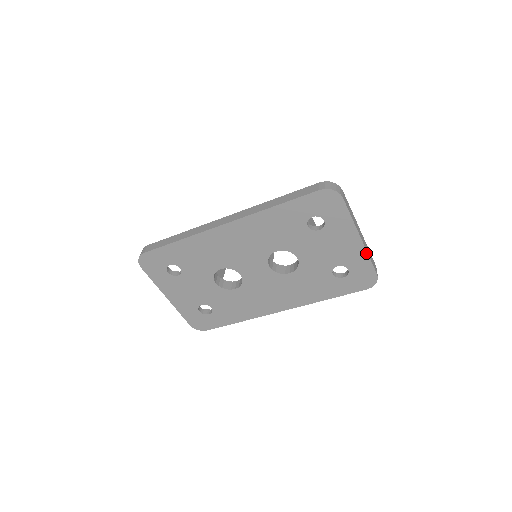
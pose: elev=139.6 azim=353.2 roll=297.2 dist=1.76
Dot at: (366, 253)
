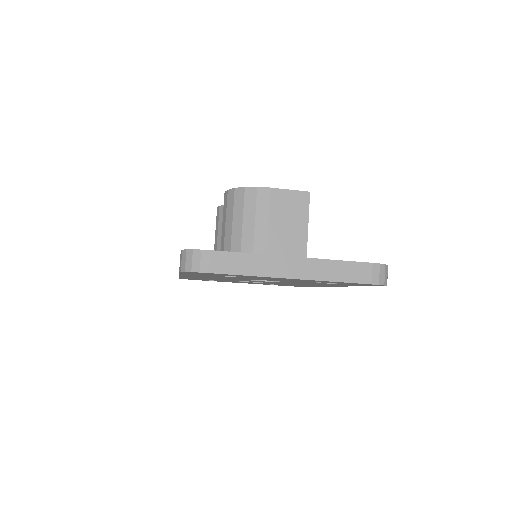
Dot at: occluded
